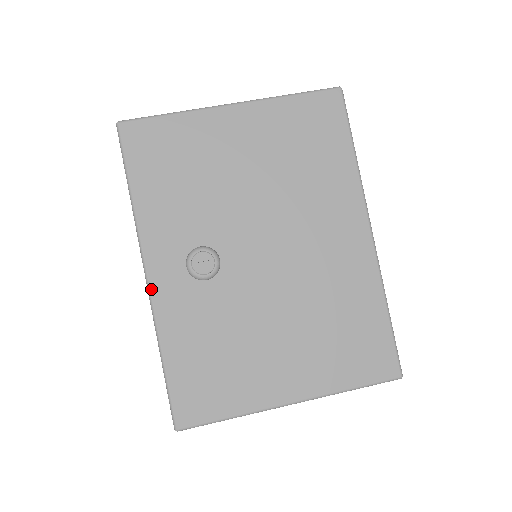
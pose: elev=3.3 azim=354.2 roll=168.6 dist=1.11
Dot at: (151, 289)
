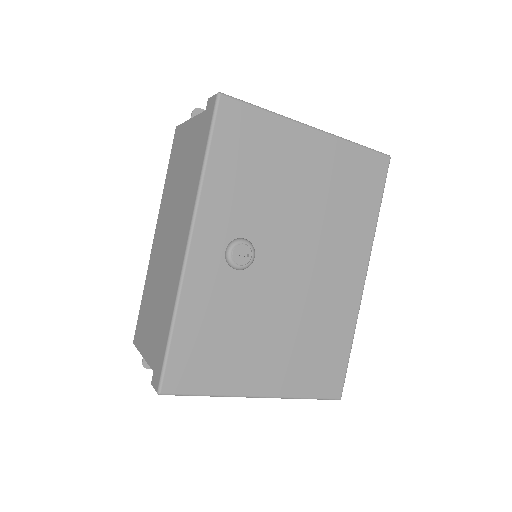
Dot at: (188, 259)
